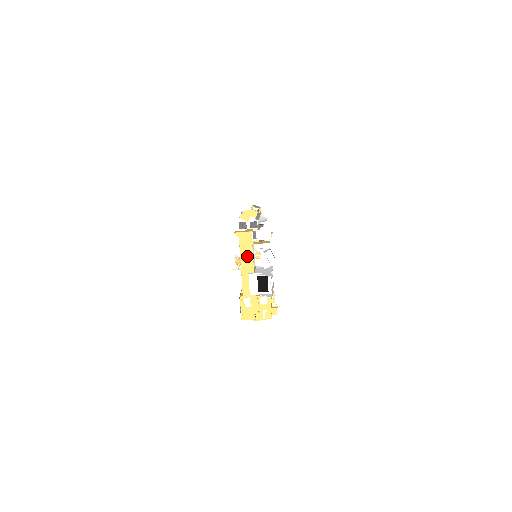
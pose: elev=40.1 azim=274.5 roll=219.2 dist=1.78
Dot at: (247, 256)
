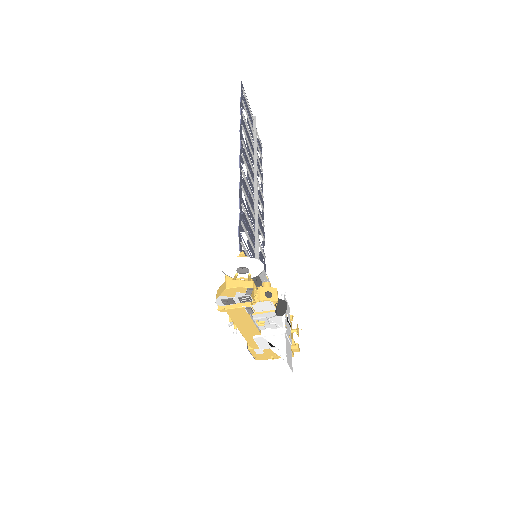
Dot at: (245, 324)
